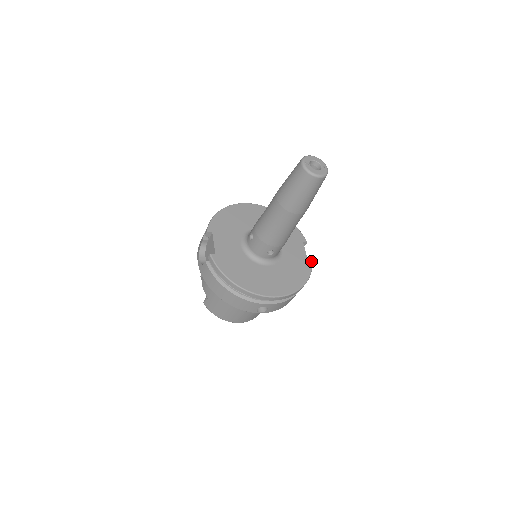
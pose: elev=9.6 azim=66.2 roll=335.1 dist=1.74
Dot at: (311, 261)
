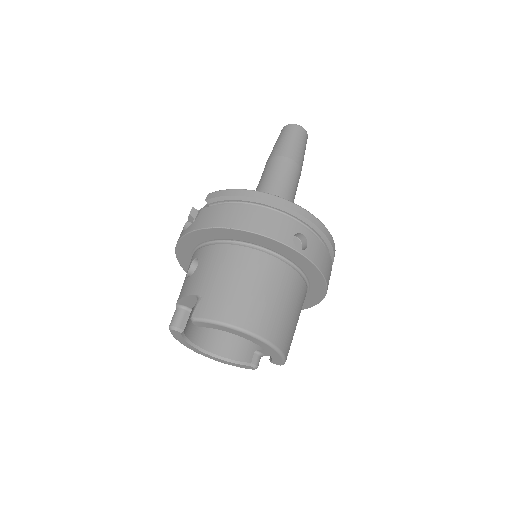
Dot at: occluded
